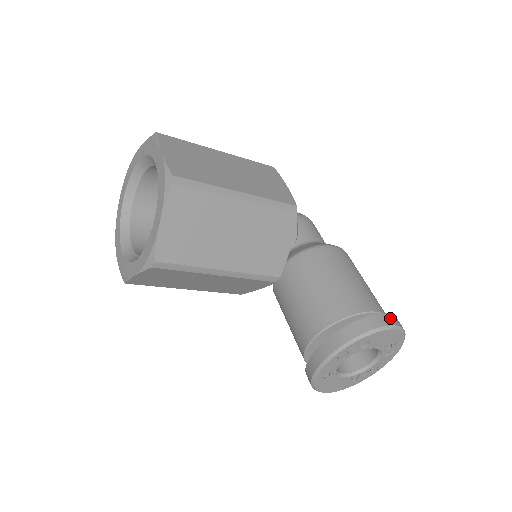
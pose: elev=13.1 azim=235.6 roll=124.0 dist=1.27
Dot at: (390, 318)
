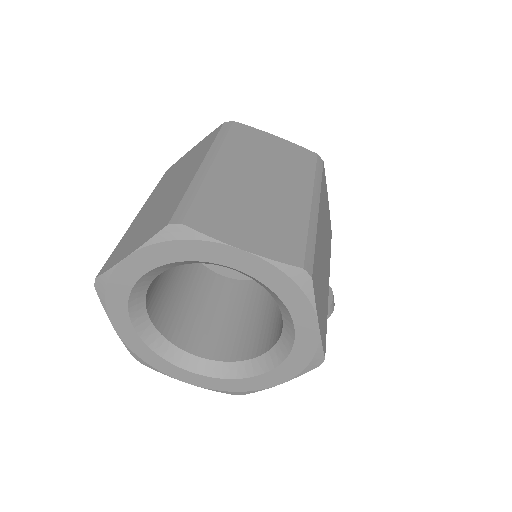
Dot at: occluded
